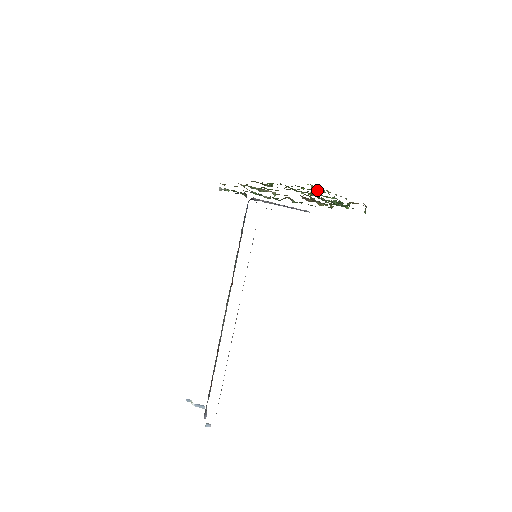
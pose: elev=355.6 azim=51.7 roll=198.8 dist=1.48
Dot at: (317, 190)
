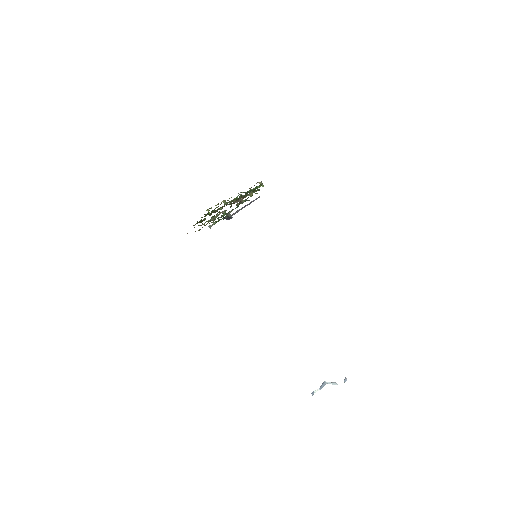
Dot at: occluded
